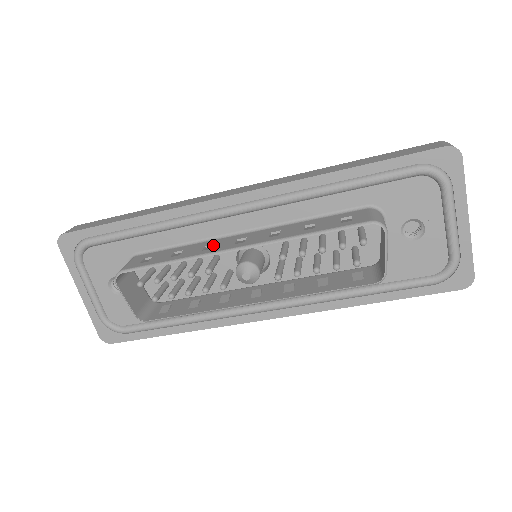
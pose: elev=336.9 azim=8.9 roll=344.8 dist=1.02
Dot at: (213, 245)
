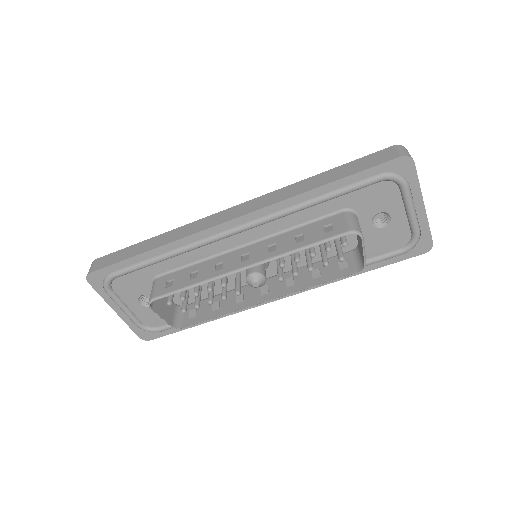
Dot at: (222, 262)
